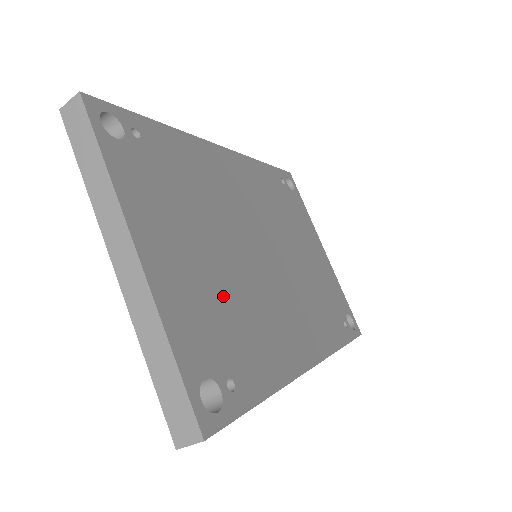
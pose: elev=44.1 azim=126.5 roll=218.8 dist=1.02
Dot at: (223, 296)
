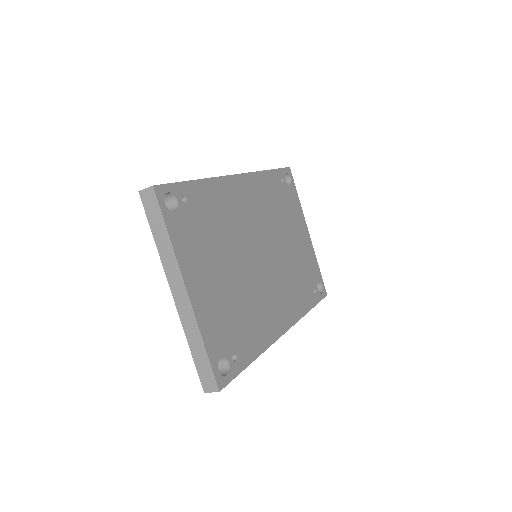
Dot at: (233, 301)
